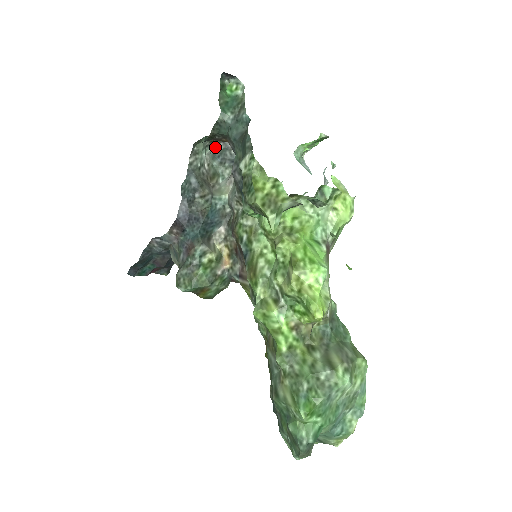
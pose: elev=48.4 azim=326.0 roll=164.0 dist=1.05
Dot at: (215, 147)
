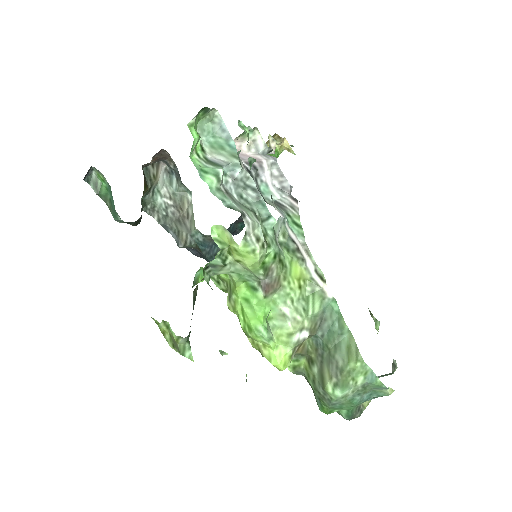
Dot at: (162, 166)
